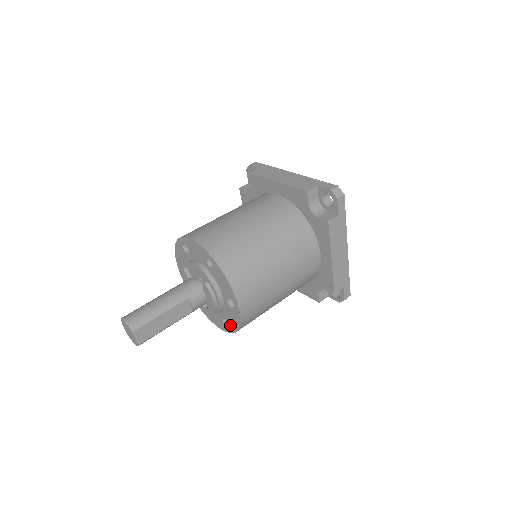
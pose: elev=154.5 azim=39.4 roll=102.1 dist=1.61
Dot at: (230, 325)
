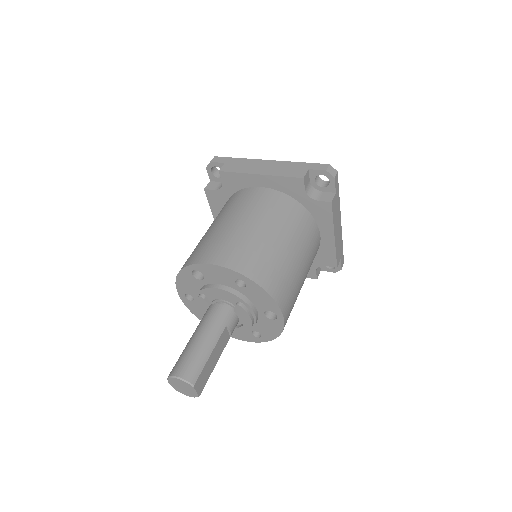
Dot at: (264, 335)
